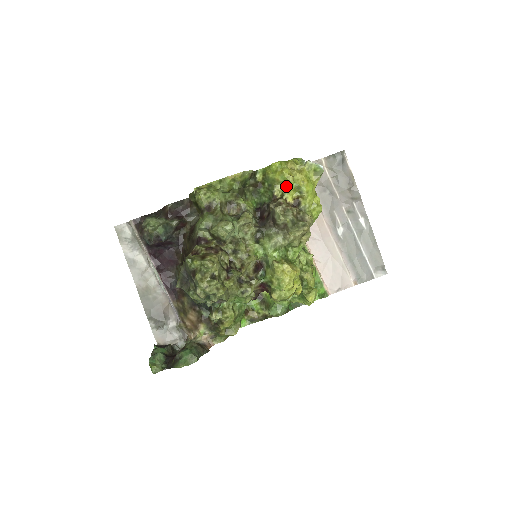
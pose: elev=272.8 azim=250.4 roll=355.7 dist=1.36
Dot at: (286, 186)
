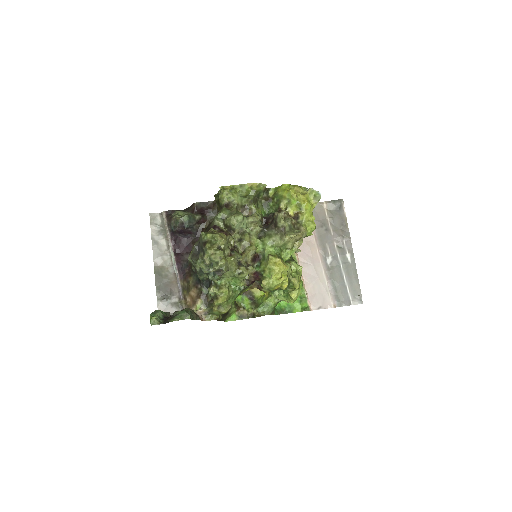
Dot at: (290, 202)
